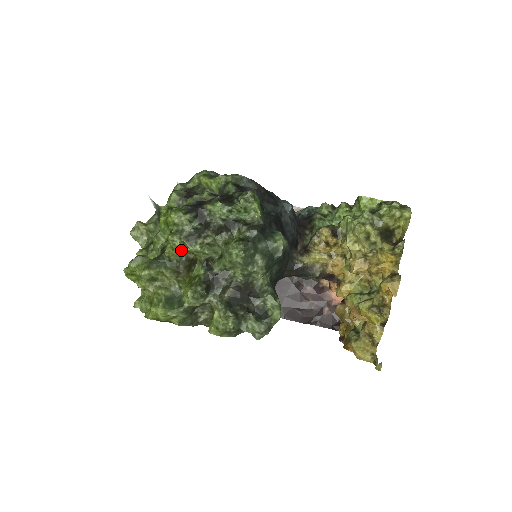
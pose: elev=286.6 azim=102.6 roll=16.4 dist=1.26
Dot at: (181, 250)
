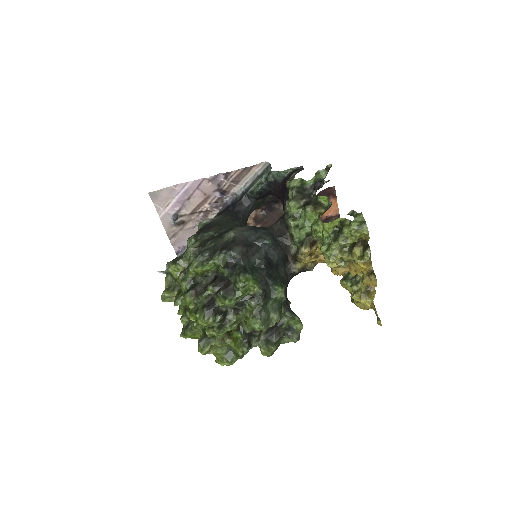
Dot at: (220, 337)
